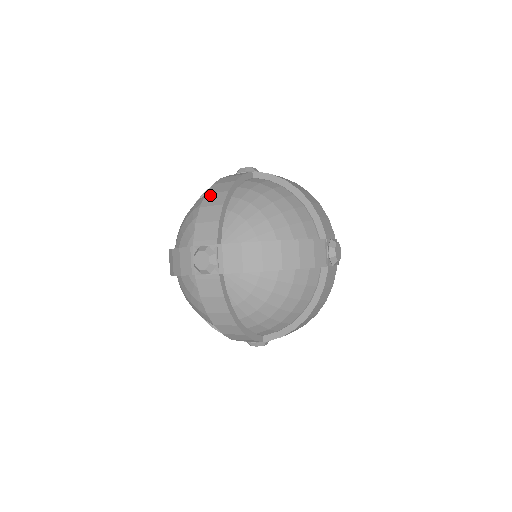
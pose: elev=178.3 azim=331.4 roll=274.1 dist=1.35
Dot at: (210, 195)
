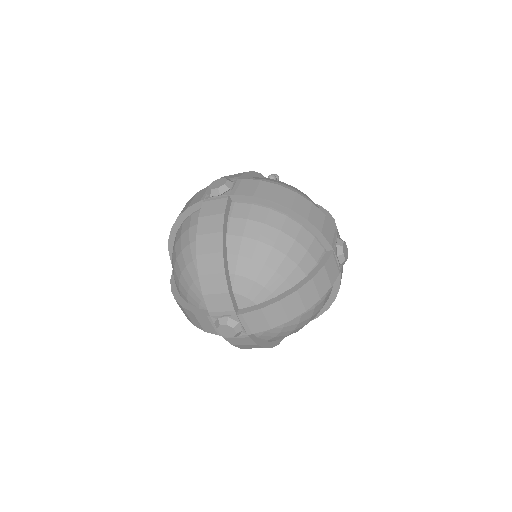
Dot at: (202, 257)
